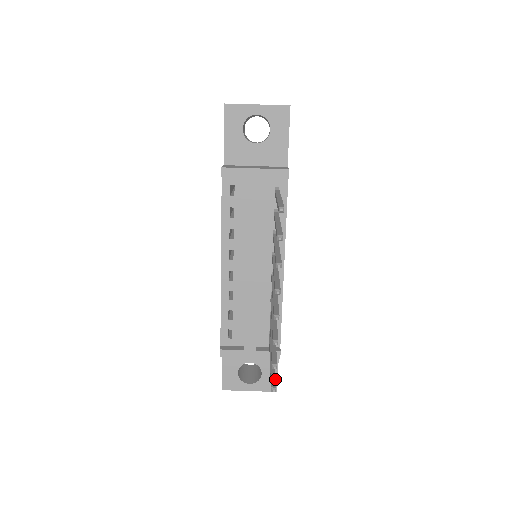
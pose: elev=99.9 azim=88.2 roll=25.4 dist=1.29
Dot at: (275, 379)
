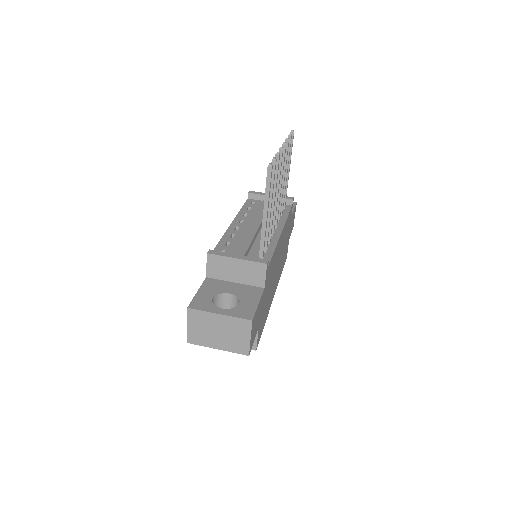
Dot at: occluded
